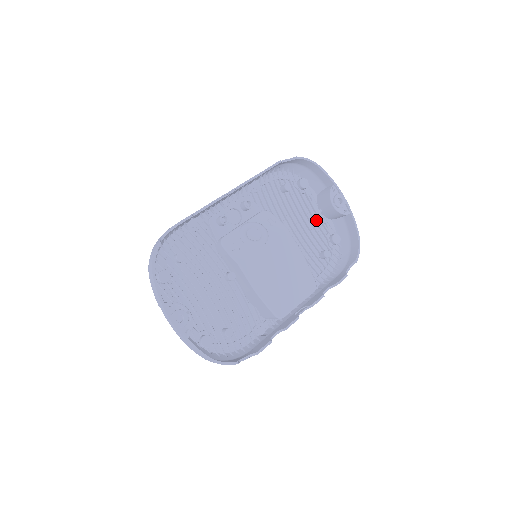
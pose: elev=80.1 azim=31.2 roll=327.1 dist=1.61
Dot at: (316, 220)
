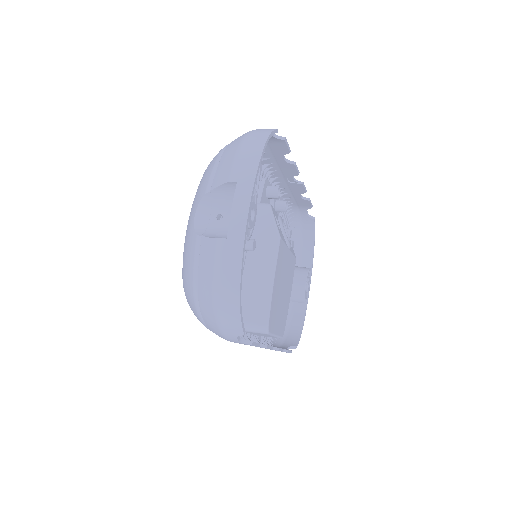
Dot at: occluded
